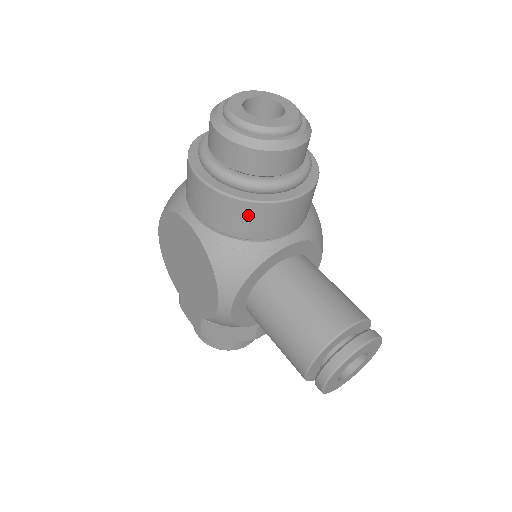
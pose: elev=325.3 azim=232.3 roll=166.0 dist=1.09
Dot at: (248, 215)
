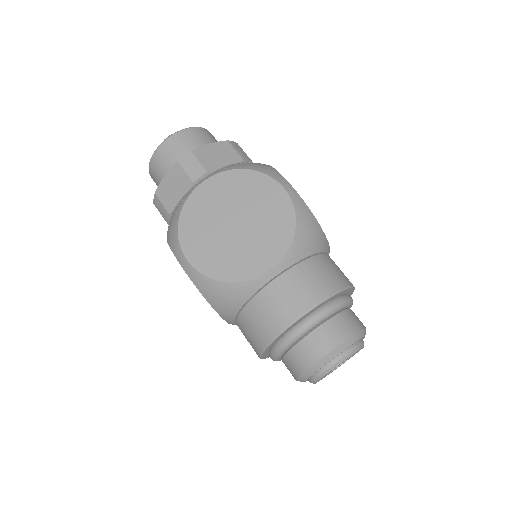
Dot at: occluded
